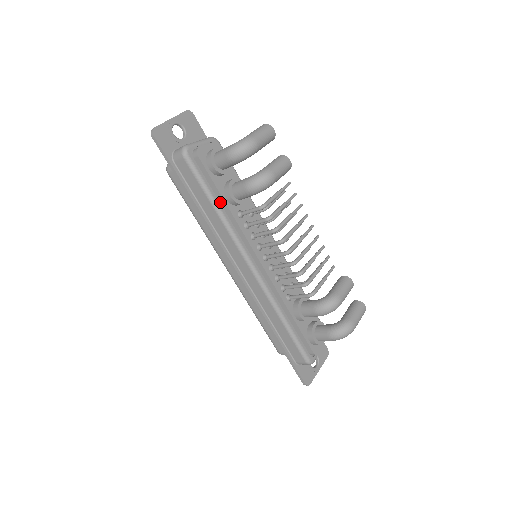
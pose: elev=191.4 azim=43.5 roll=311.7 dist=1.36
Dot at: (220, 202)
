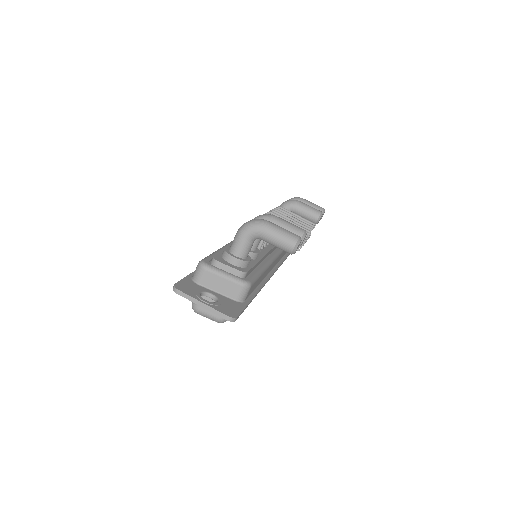
Dot at: occluded
